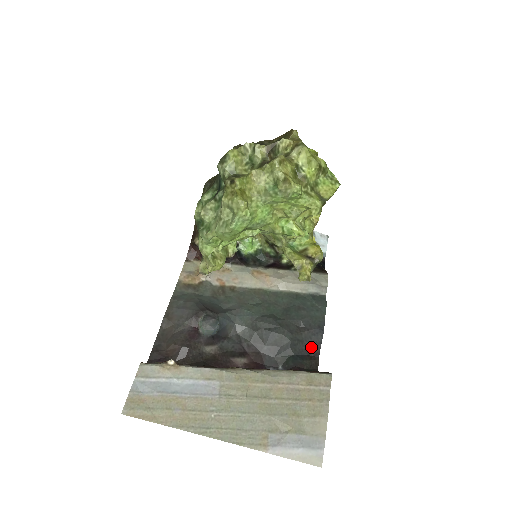
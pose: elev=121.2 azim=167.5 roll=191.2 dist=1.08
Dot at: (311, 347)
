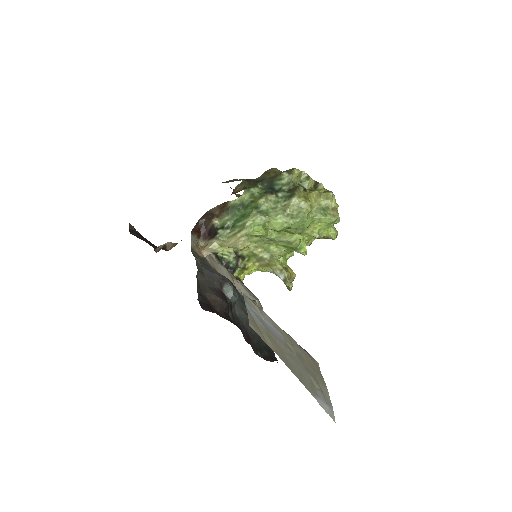
Dot at: occluded
